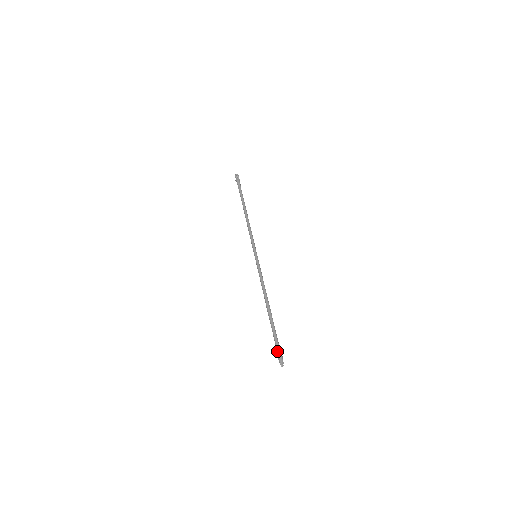
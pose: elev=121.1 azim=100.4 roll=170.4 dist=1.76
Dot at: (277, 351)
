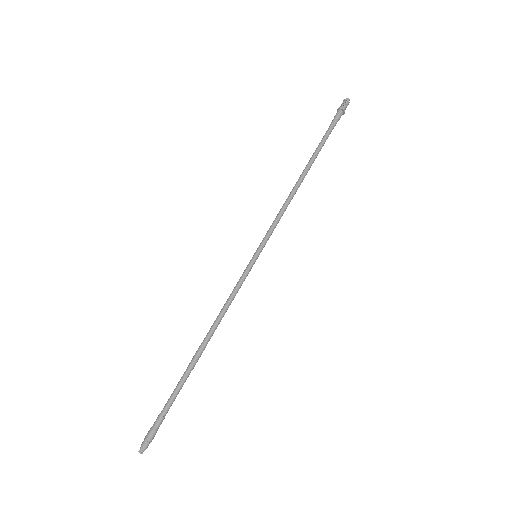
Dot at: (152, 427)
